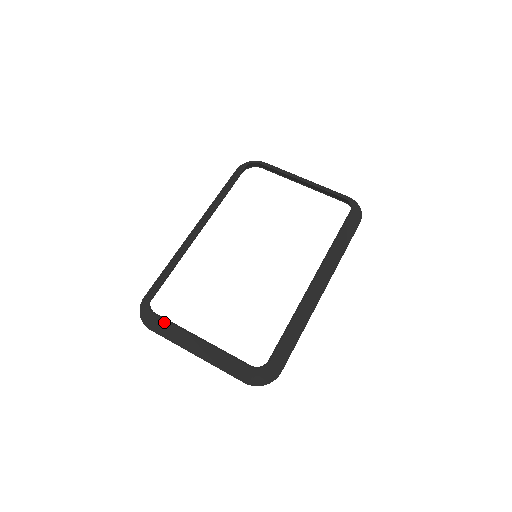
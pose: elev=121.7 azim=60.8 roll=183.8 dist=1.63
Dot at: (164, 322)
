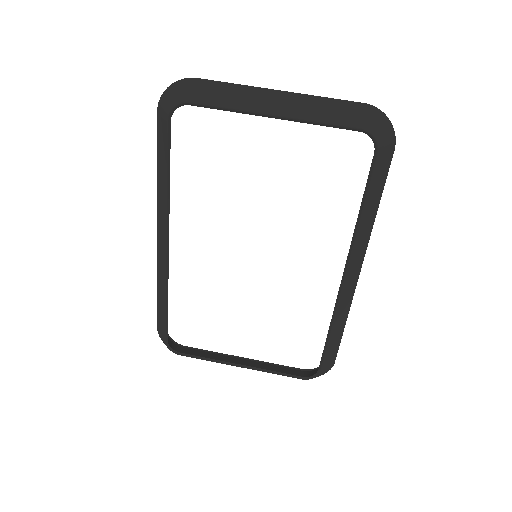
Dot at: occluded
